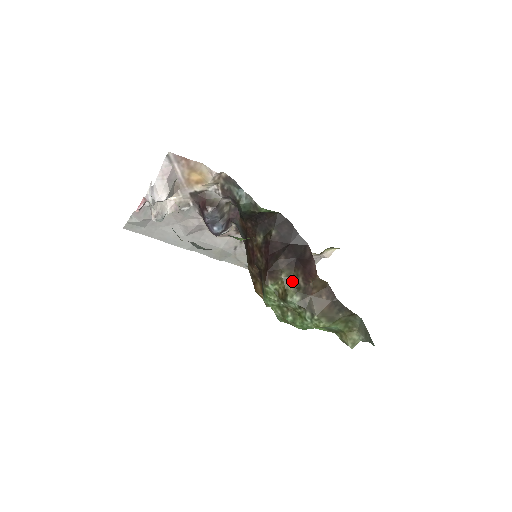
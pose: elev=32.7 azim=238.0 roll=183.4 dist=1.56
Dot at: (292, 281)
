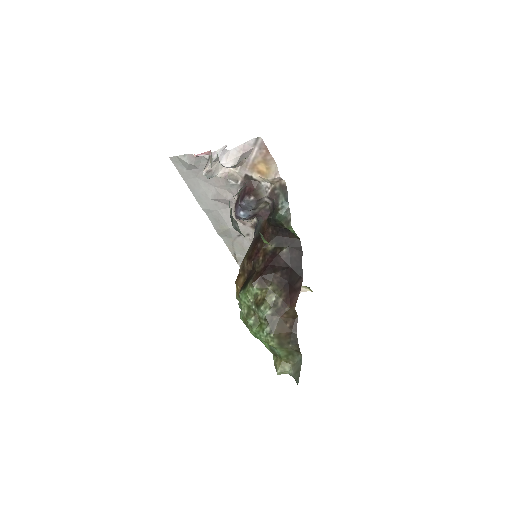
Dot at: (274, 296)
